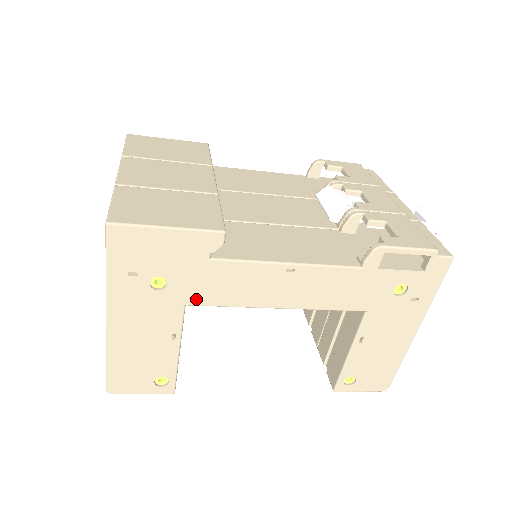
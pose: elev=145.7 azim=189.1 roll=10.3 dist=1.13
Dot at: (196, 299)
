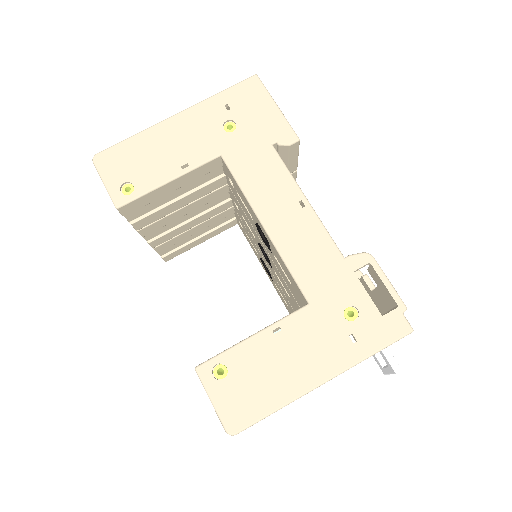
Dot at: (232, 158)
